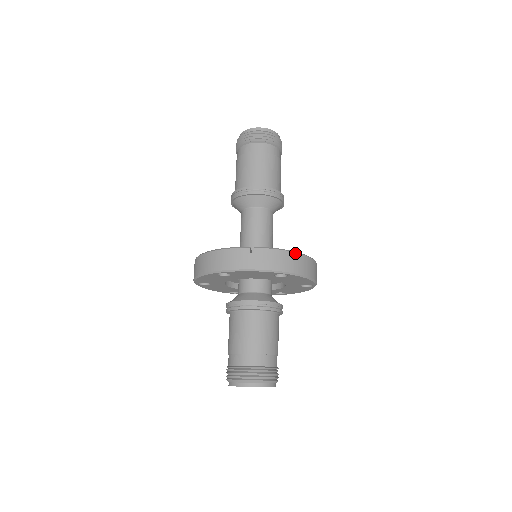
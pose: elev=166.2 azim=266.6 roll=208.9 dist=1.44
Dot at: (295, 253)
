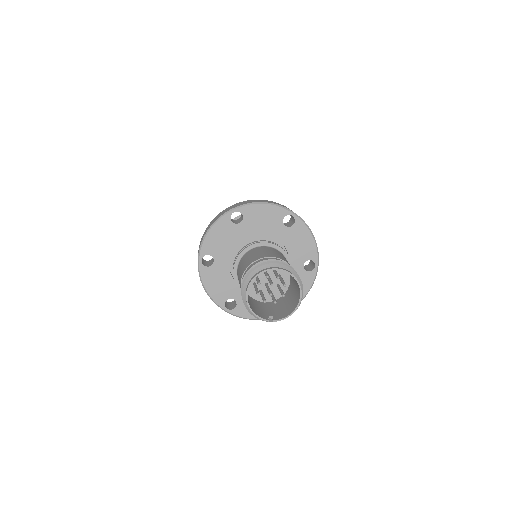
Dot at: occluded
